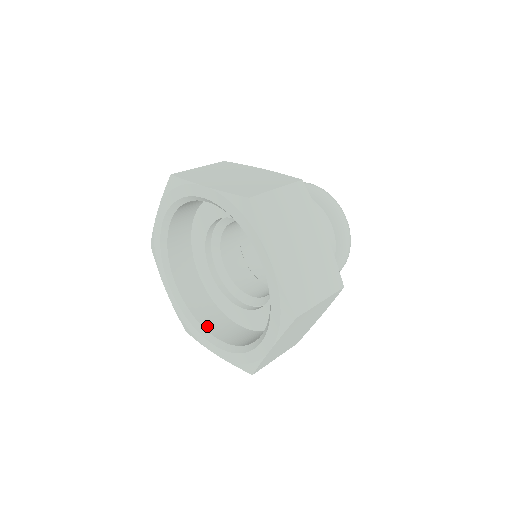
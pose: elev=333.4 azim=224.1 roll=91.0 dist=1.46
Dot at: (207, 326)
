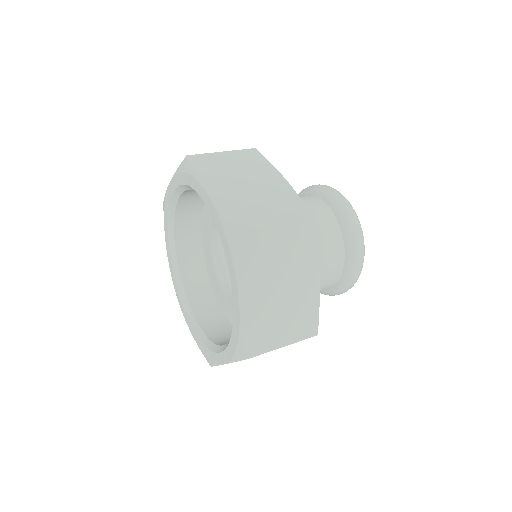
Dot at: (191, 300)
